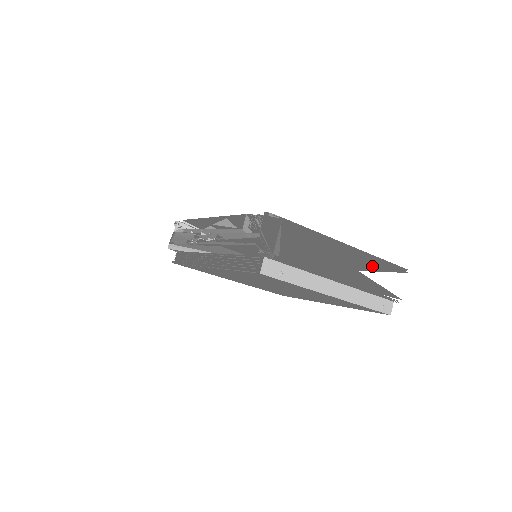
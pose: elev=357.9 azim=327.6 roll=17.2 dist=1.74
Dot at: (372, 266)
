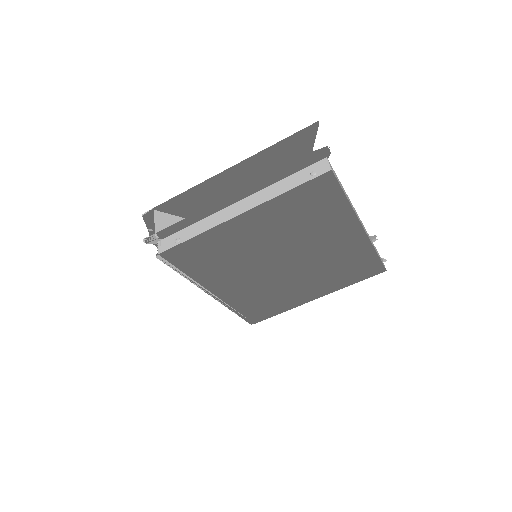
Dot at: (290, 158)
